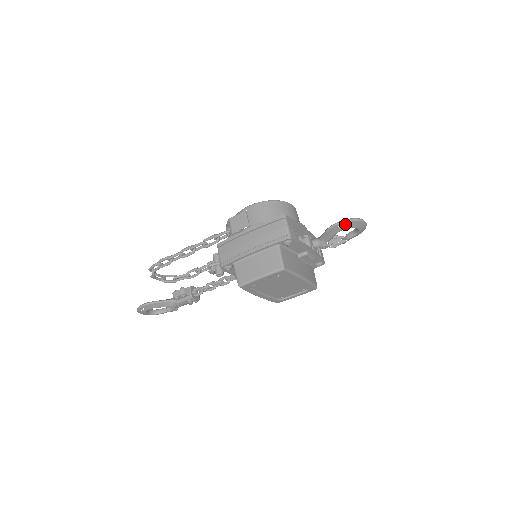
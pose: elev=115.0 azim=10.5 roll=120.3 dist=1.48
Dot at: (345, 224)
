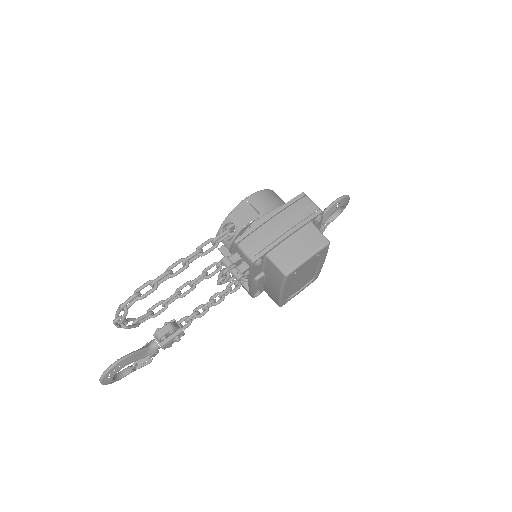
Dot at: (341, 201)
